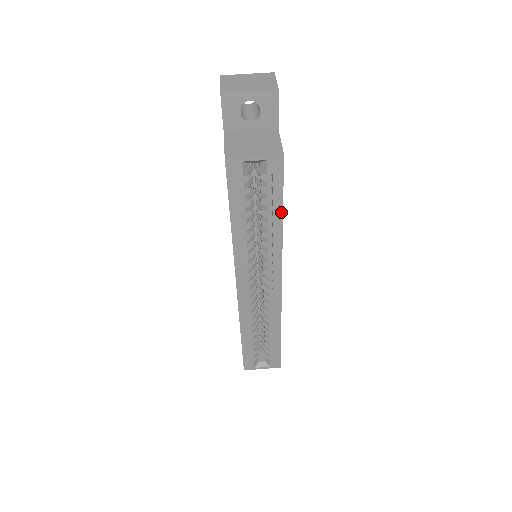
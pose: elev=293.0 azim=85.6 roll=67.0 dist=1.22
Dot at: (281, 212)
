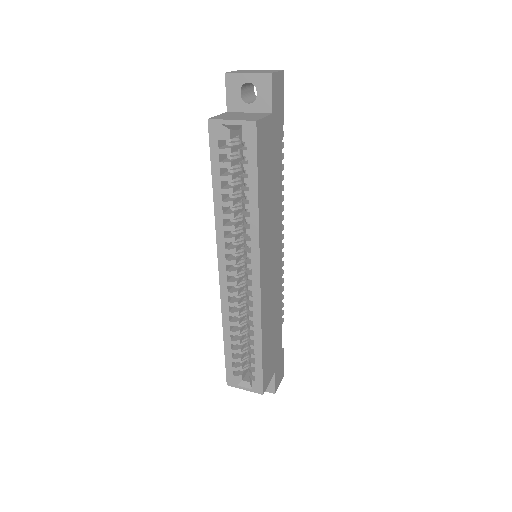
Dot at: (256, 186)
